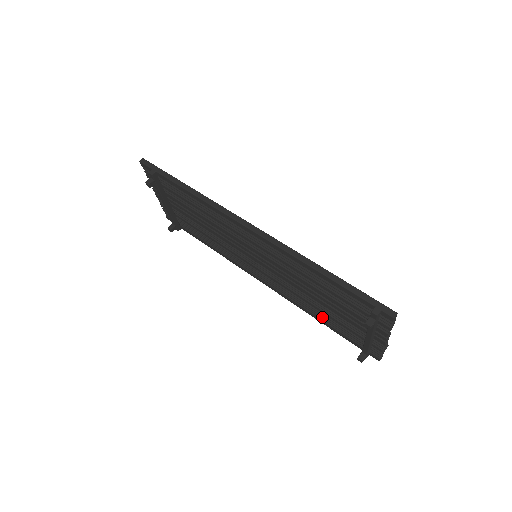
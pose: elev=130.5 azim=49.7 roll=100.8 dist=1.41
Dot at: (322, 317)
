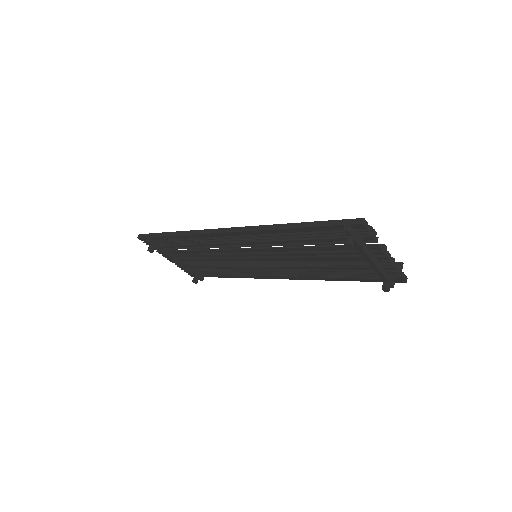
Dot at: (338, 275)
